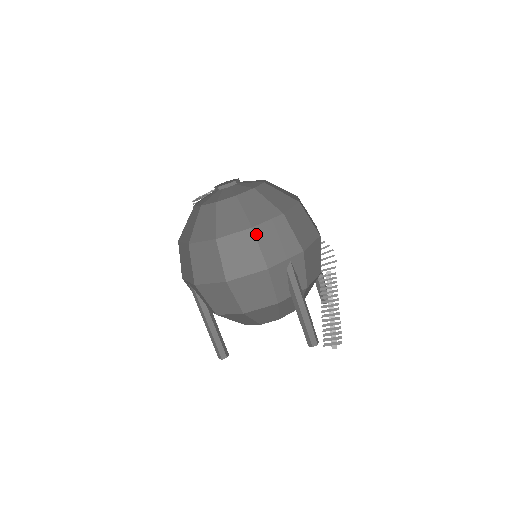
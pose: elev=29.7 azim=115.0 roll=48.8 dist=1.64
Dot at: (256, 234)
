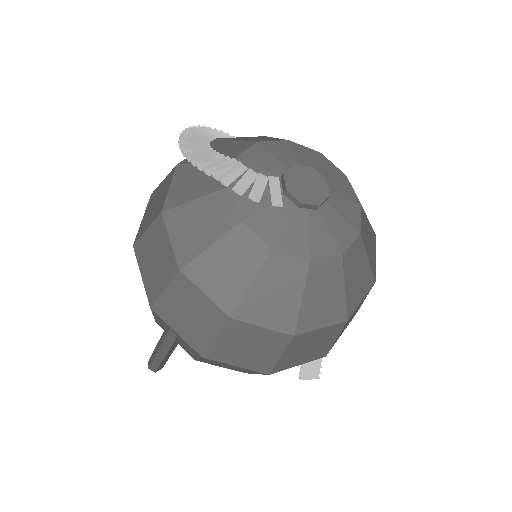
Dot at: occluded
